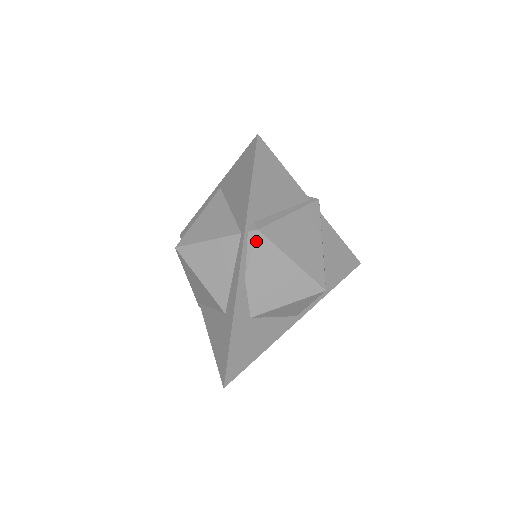
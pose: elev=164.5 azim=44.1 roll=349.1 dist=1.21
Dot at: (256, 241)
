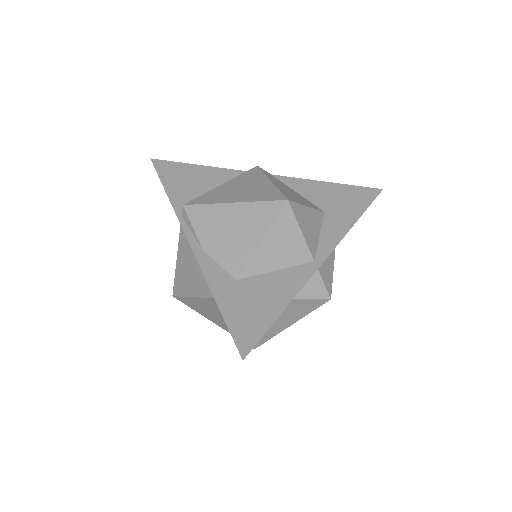
Dot at: (188, 214)
